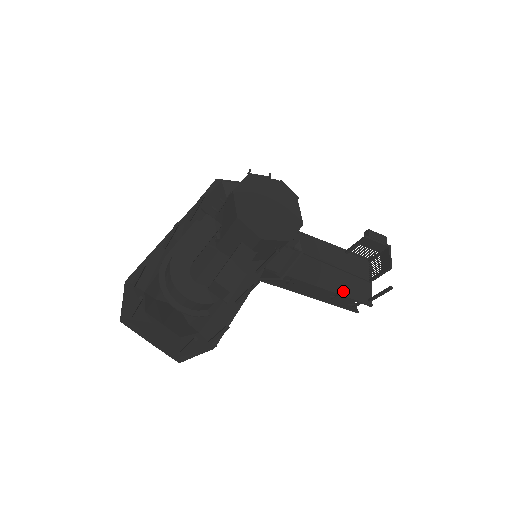
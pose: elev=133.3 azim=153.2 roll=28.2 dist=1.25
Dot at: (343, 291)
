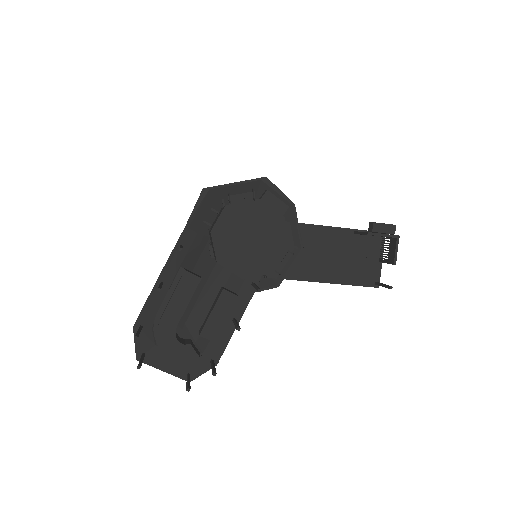
Dot at: (346, 280)
